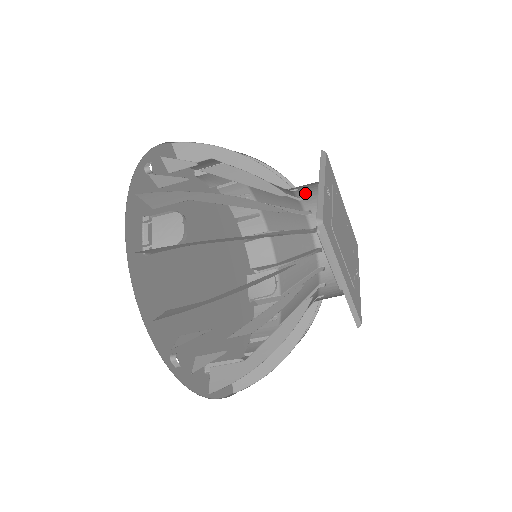
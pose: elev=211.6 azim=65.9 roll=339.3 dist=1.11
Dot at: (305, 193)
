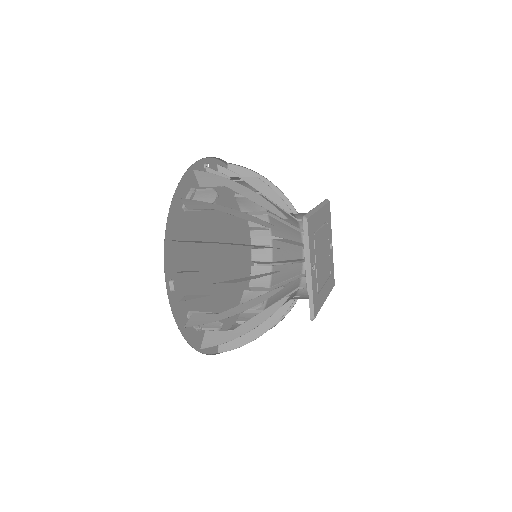
Dot at: occluded
